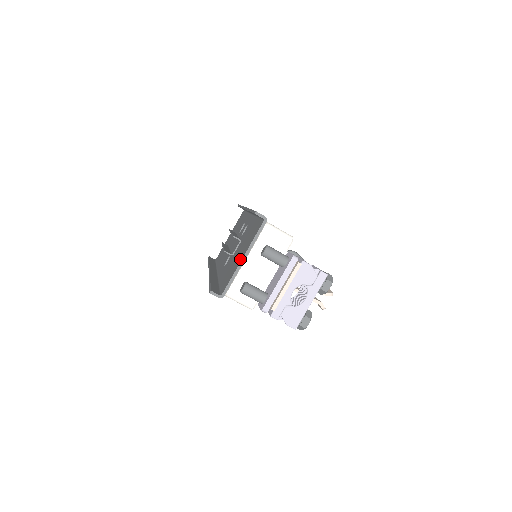
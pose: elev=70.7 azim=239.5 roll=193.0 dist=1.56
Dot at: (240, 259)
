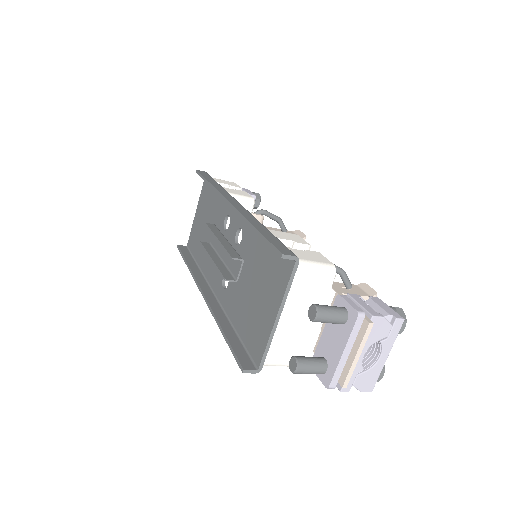
Dot at: (270, 315)
